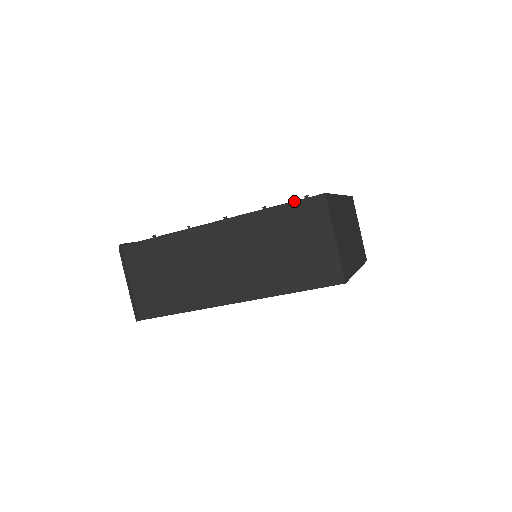
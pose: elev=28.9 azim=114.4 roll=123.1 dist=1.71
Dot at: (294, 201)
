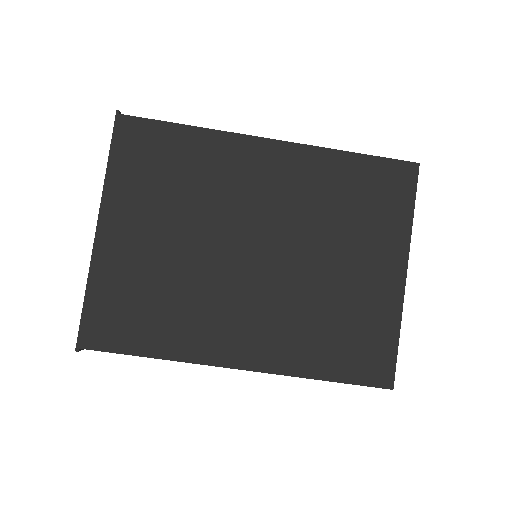
Dot at: occluded
